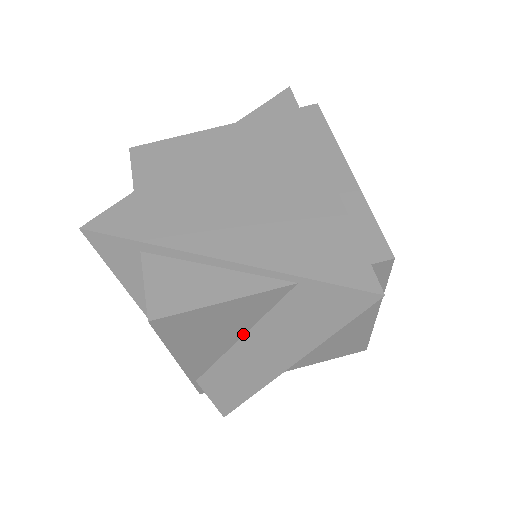
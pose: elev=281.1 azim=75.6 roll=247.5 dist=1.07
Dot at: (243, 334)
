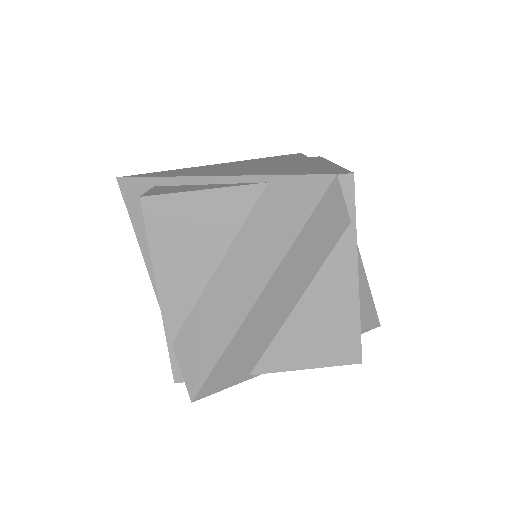
Dot at: (221, 258)
